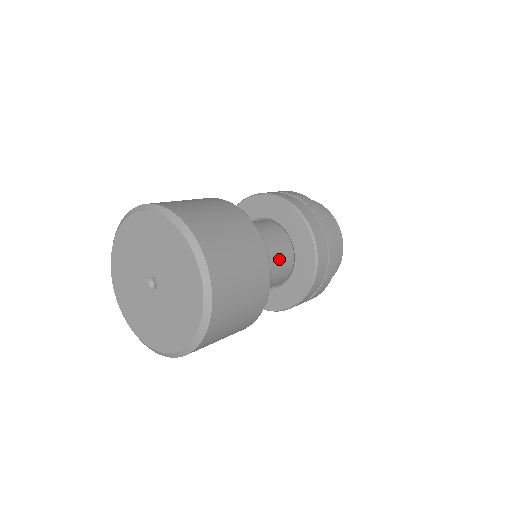
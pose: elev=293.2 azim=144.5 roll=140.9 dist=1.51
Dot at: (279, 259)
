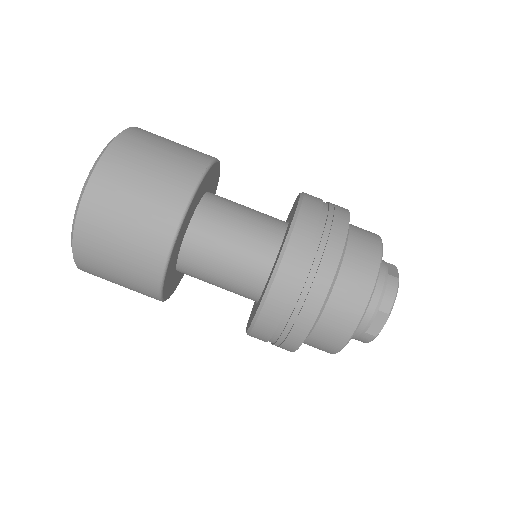
Dot at: (232, 290)
